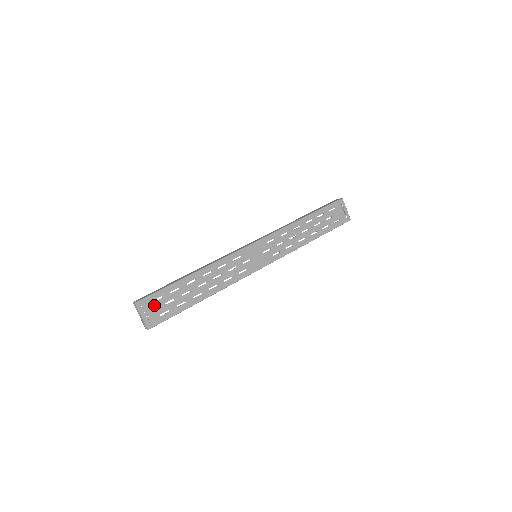
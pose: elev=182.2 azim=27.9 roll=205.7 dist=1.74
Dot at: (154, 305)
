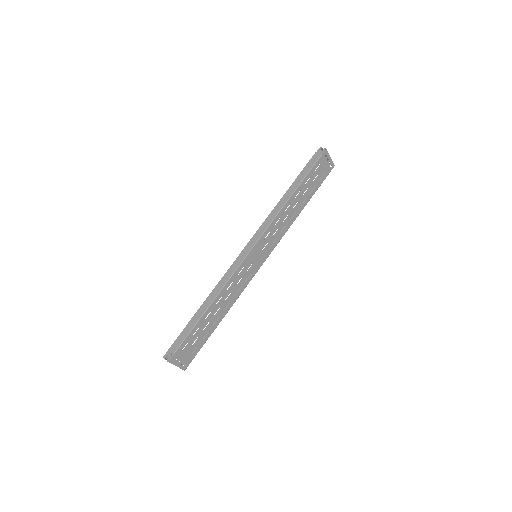
Dot at: (183, 352)
